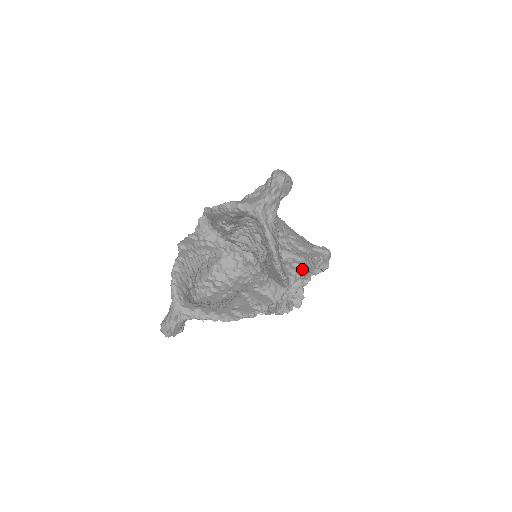
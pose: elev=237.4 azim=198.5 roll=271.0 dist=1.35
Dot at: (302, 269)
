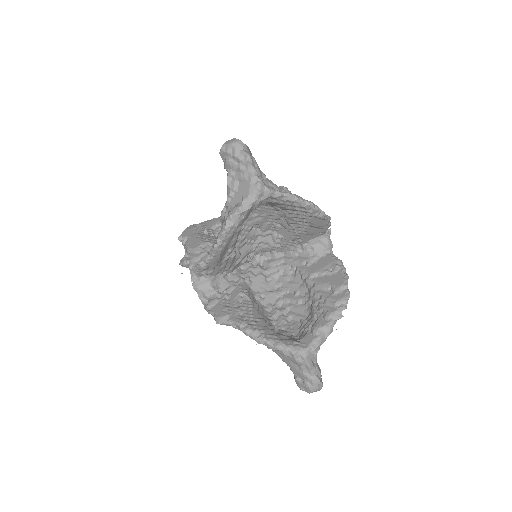
Dot at: occluded
